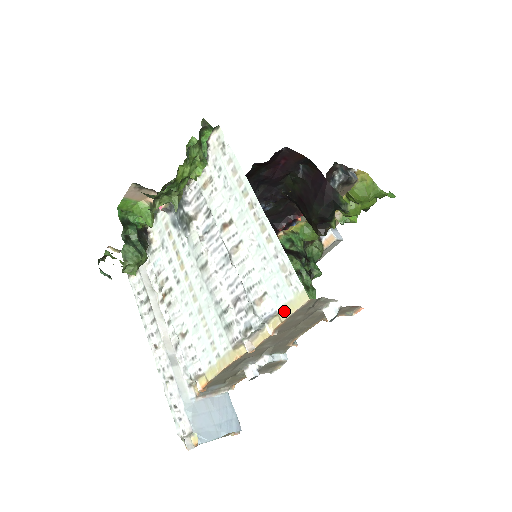
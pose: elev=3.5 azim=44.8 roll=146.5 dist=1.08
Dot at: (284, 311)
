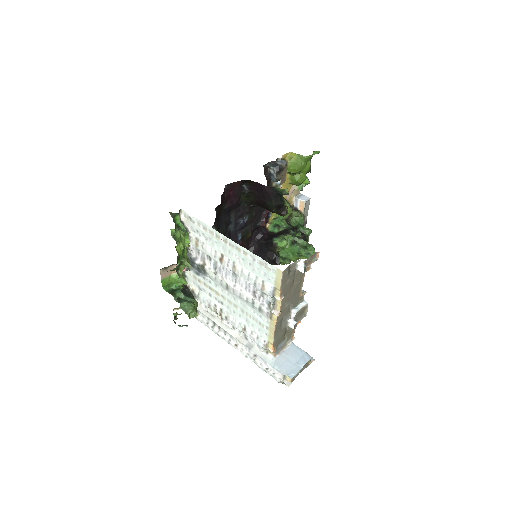
Dot at: (277, 284)
